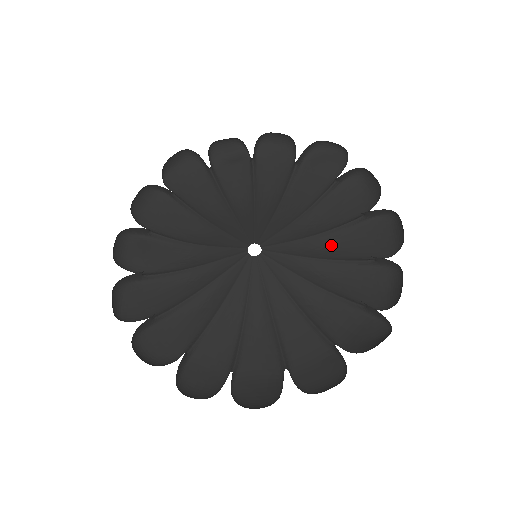
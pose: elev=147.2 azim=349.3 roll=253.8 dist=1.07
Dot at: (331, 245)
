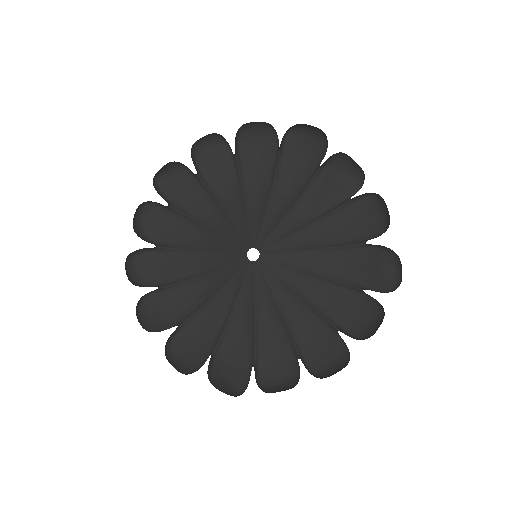
Dot at: (301, 313)
